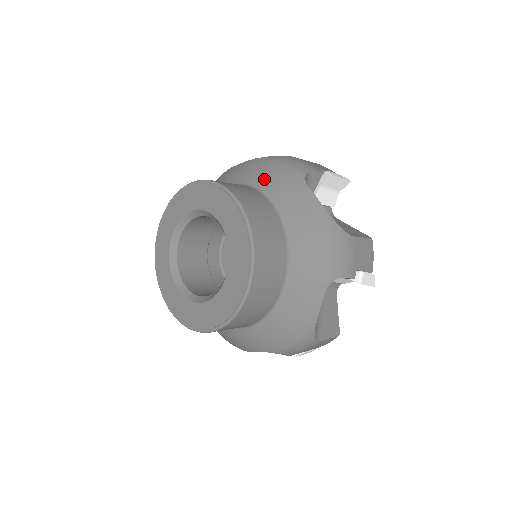
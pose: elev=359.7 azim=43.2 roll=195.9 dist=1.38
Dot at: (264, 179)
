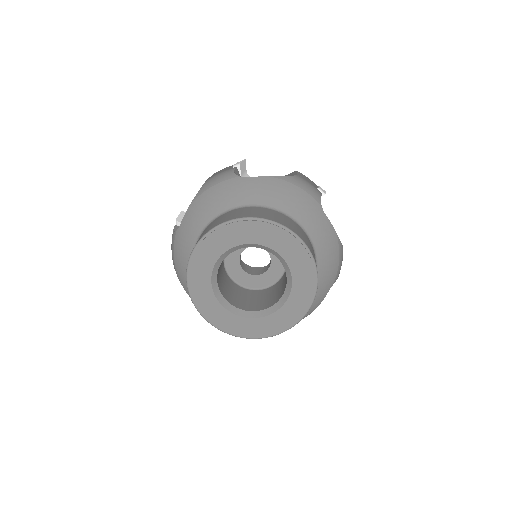
Dot at: (292, 206)
